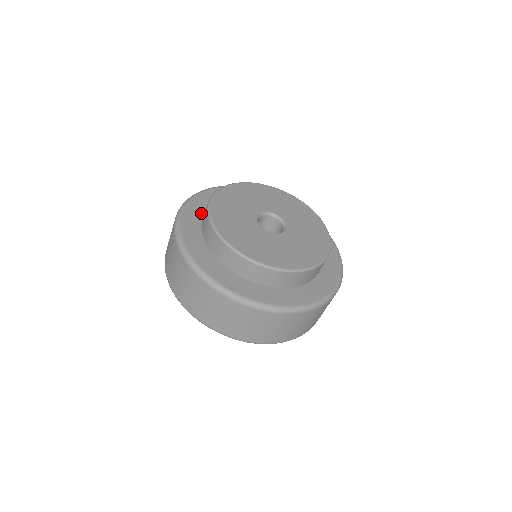
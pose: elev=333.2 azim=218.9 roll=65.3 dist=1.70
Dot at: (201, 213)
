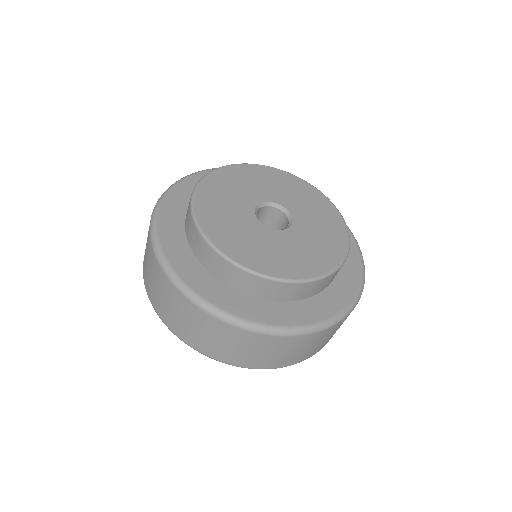
Dot at: occluded
